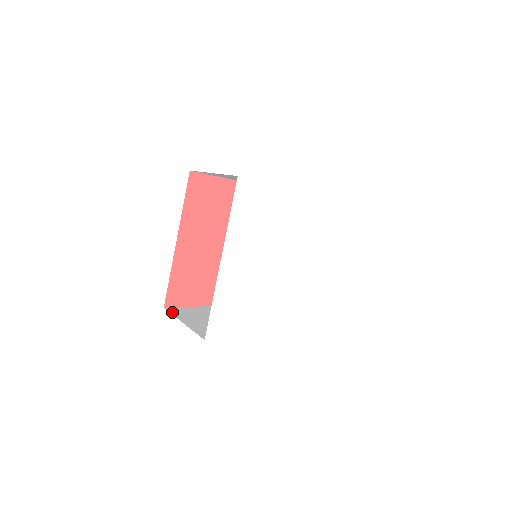
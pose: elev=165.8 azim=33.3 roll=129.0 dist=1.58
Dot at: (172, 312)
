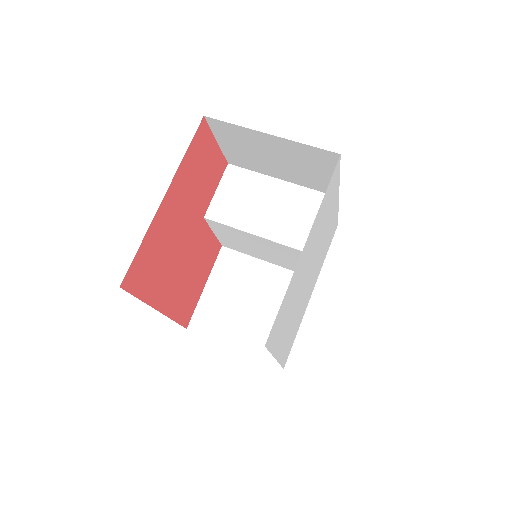
Dot at: (203, 333)
